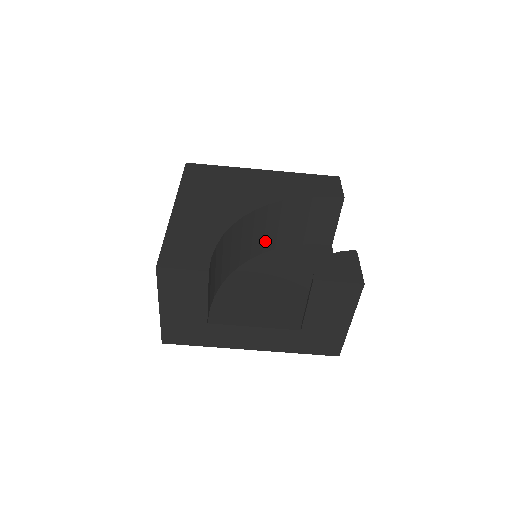
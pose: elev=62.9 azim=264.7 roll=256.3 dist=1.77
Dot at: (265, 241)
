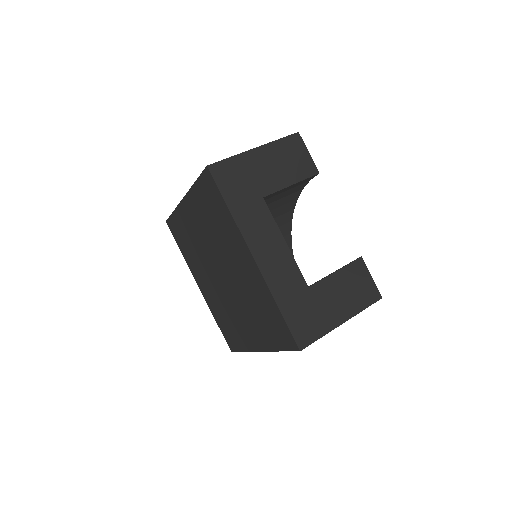
Dot at: occluded
